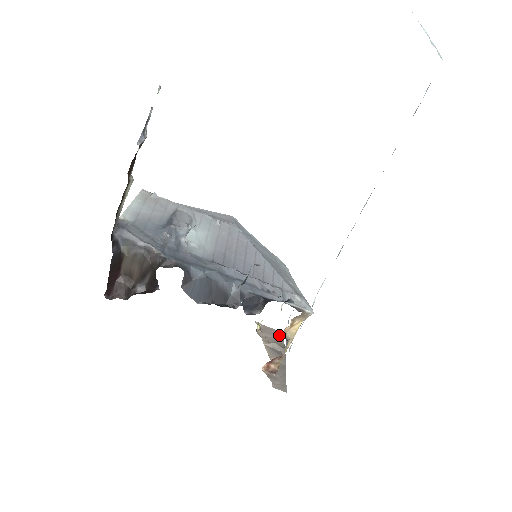
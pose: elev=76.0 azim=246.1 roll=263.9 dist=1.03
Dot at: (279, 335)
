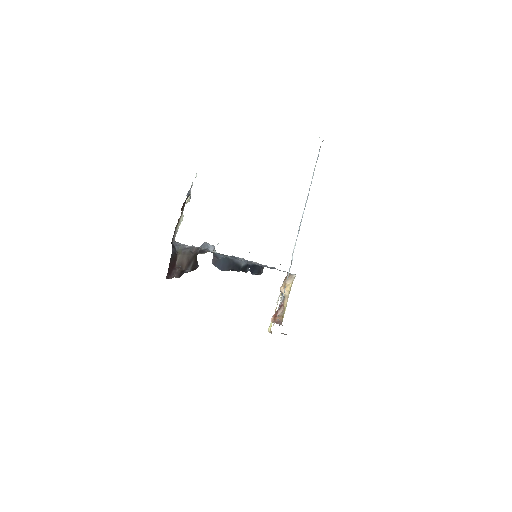
Dot at: occluded
